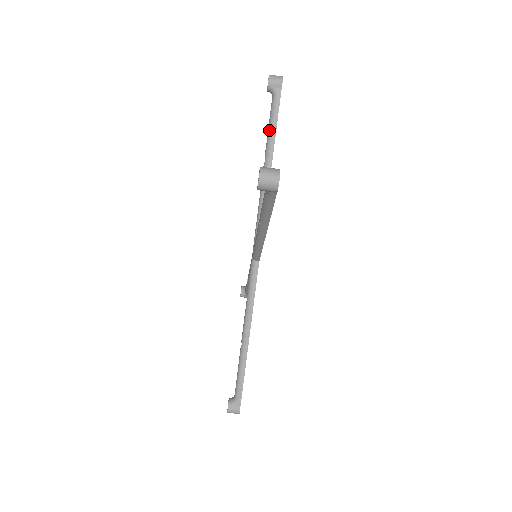
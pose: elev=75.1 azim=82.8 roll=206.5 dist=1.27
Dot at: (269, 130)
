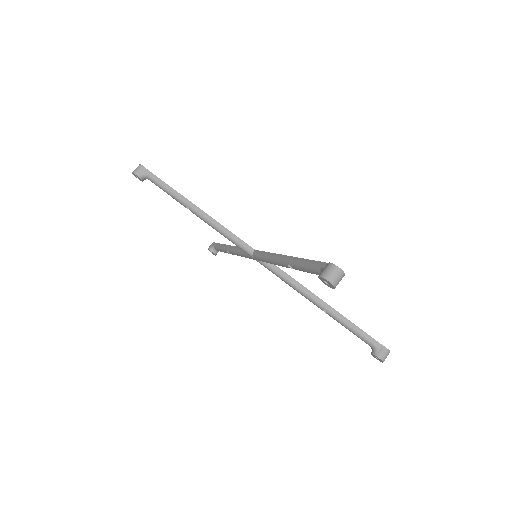
Dot at: (220, 249)
